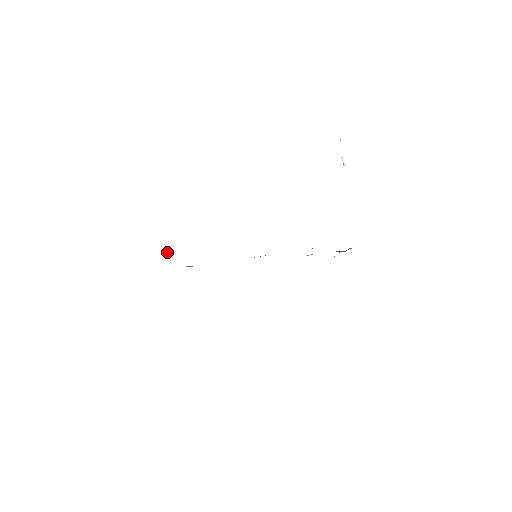
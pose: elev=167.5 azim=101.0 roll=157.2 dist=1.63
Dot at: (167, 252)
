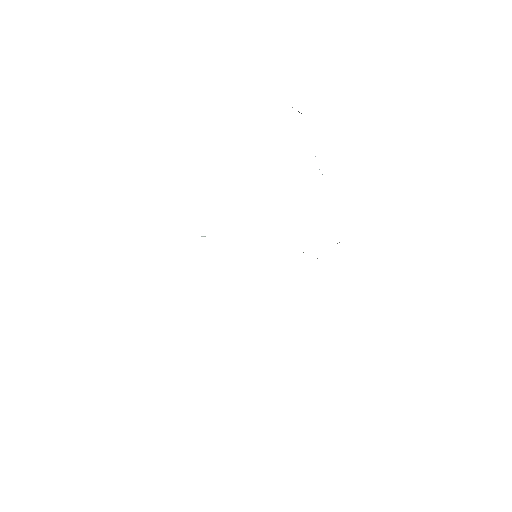
Dot at: occluded
